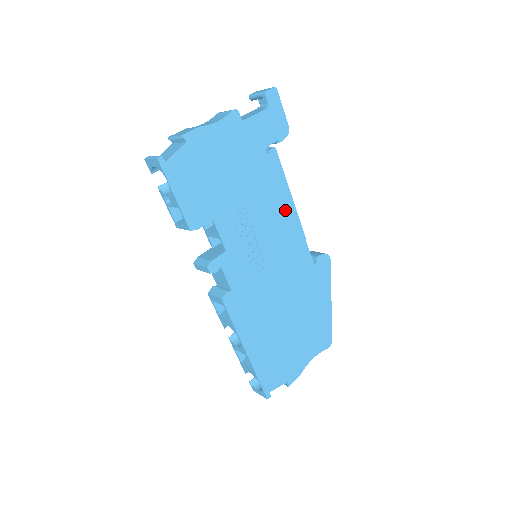
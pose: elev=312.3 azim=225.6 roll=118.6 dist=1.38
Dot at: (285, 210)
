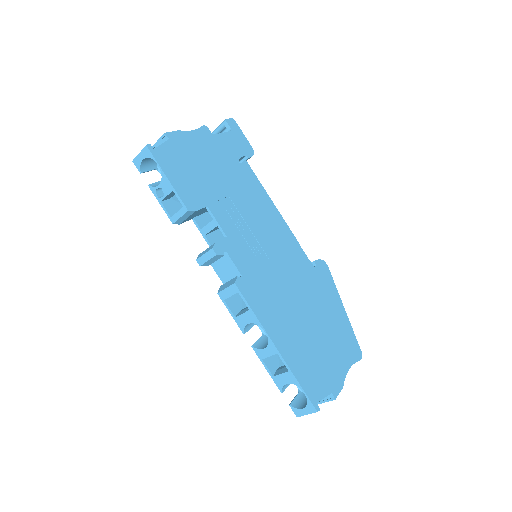
Dot at: (271, 212)
